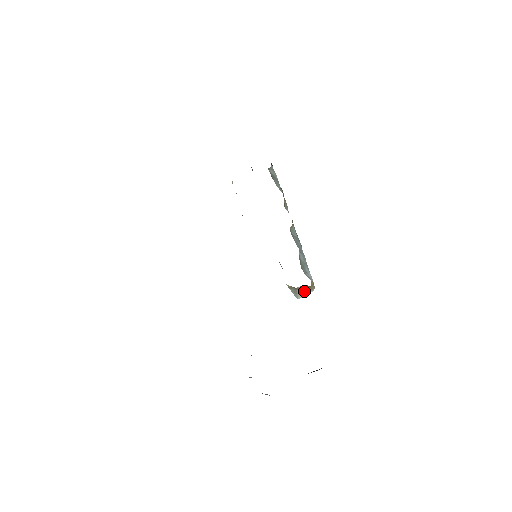
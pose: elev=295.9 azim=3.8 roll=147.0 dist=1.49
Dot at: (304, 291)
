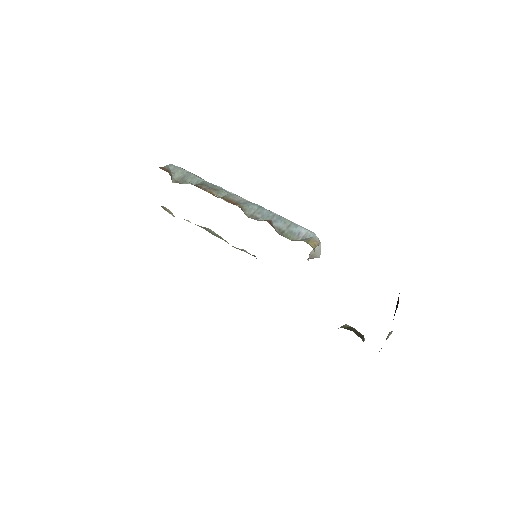
Dot at: (315, 252)
